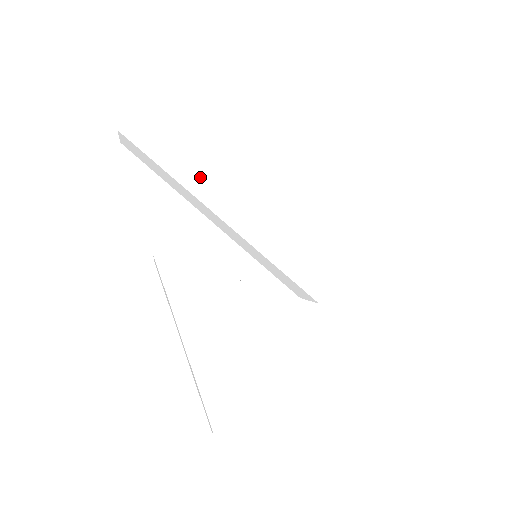
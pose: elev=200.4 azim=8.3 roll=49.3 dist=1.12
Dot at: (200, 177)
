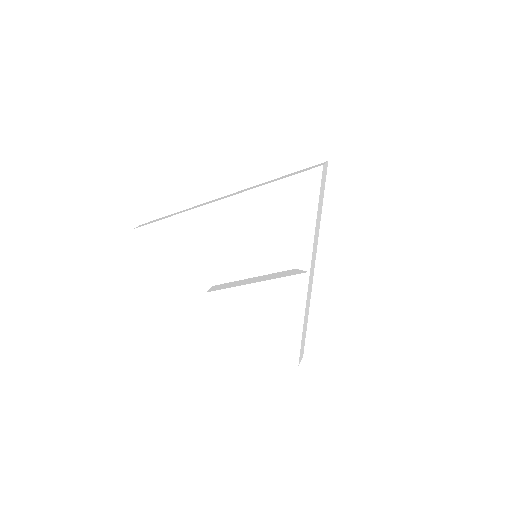
Dot at: (189, 230)
